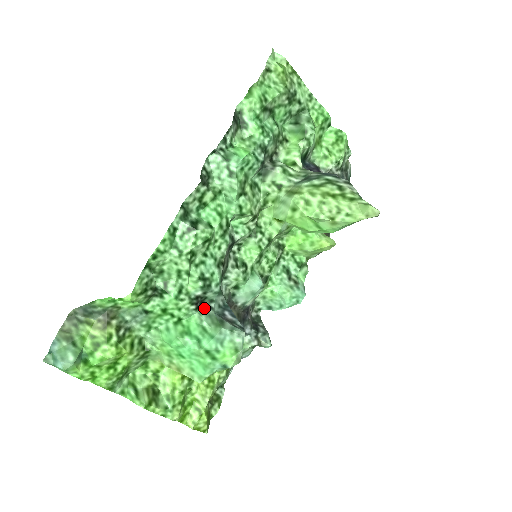
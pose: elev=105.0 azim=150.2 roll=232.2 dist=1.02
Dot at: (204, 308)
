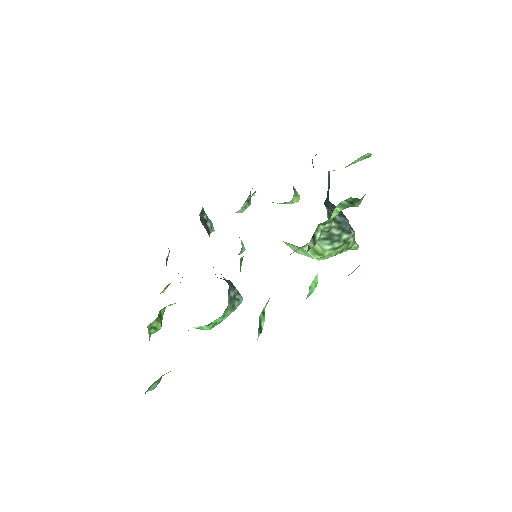
Dot at: (225, 310)
